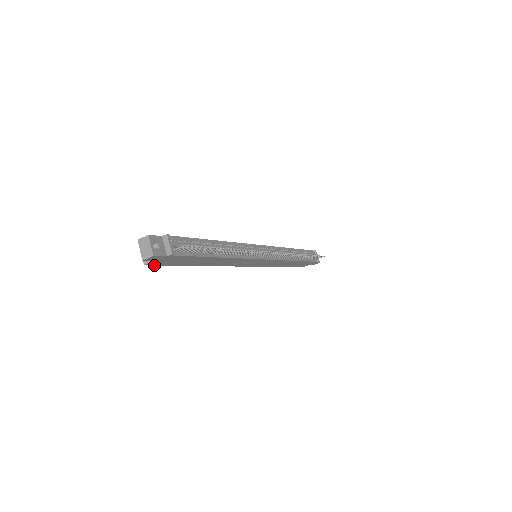
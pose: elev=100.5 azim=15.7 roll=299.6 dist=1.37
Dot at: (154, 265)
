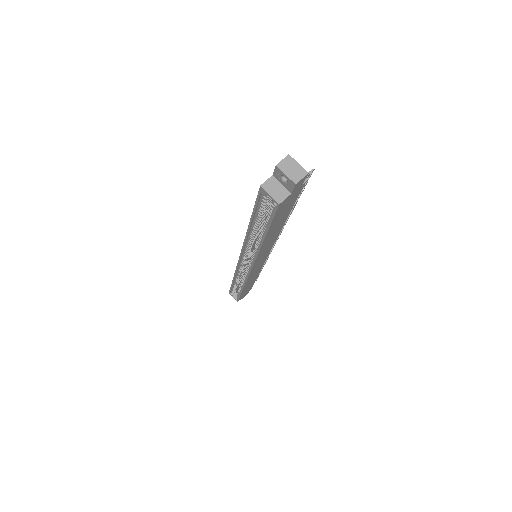
Dot at: (275, 211)
